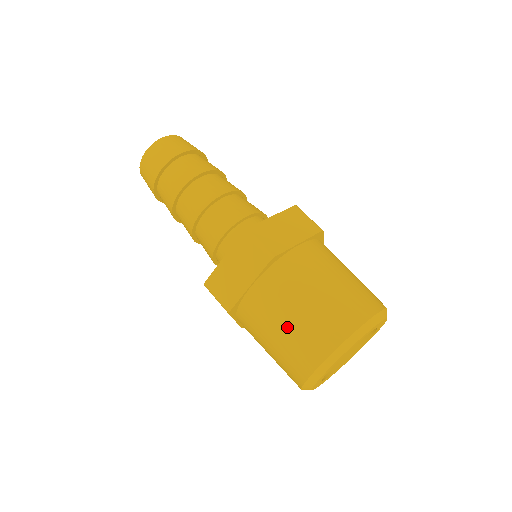
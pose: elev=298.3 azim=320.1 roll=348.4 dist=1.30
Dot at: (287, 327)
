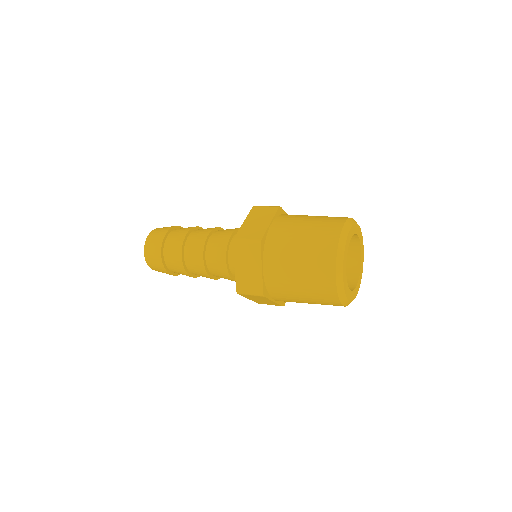
Dot at: (308, 227)
